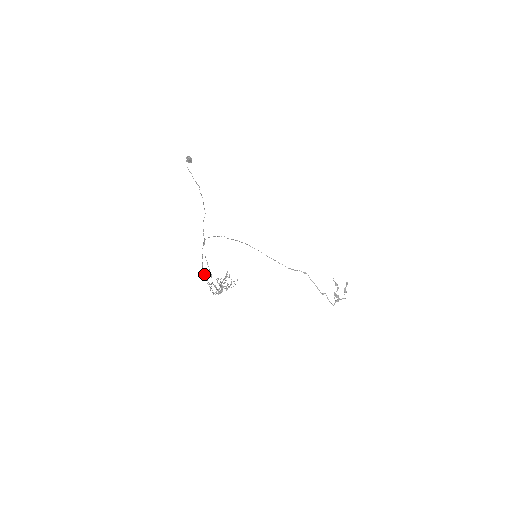
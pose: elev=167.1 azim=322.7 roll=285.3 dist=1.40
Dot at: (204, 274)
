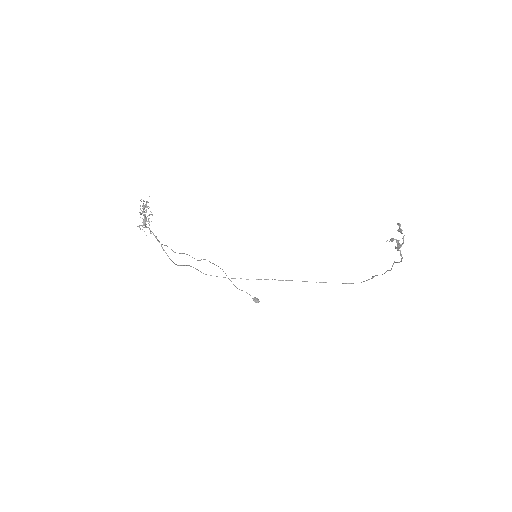
Dot at: (174, 263)
